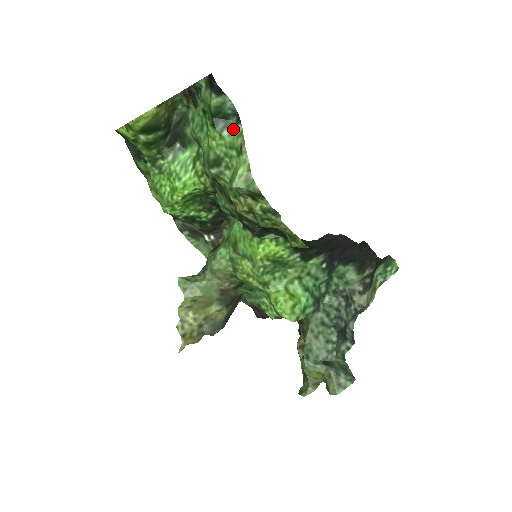
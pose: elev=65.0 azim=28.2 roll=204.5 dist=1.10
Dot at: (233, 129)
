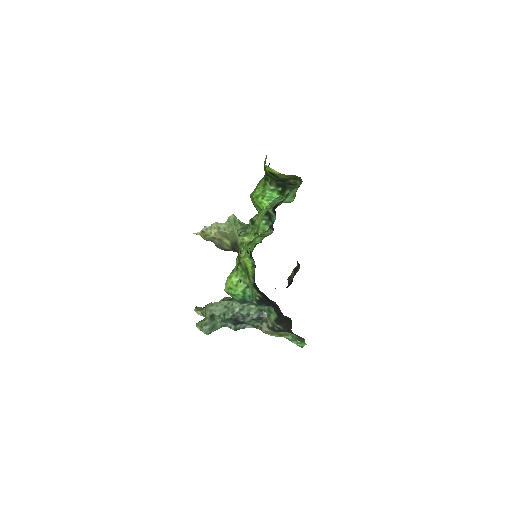
Dot at: (267, 225)
